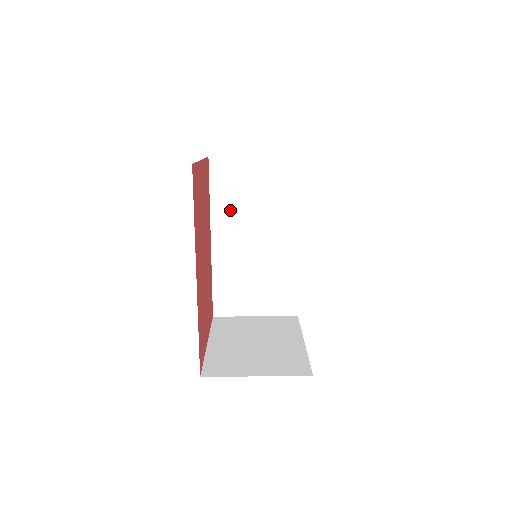
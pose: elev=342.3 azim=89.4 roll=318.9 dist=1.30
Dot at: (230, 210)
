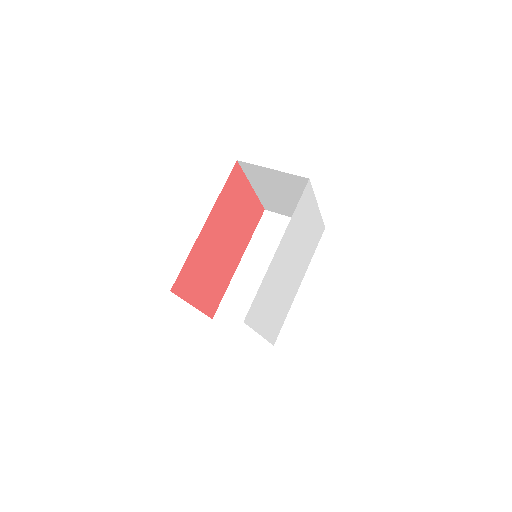
Dot at: (262, 247)
